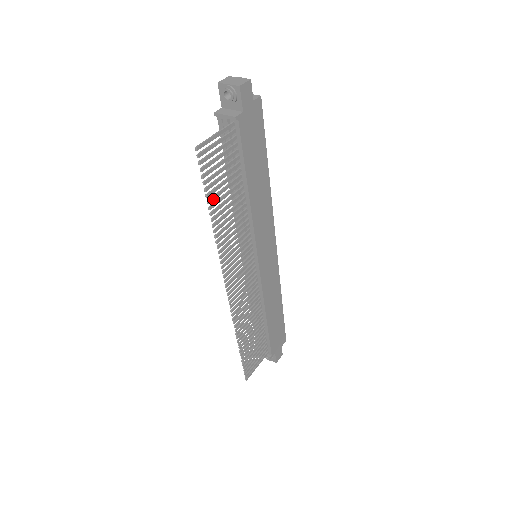
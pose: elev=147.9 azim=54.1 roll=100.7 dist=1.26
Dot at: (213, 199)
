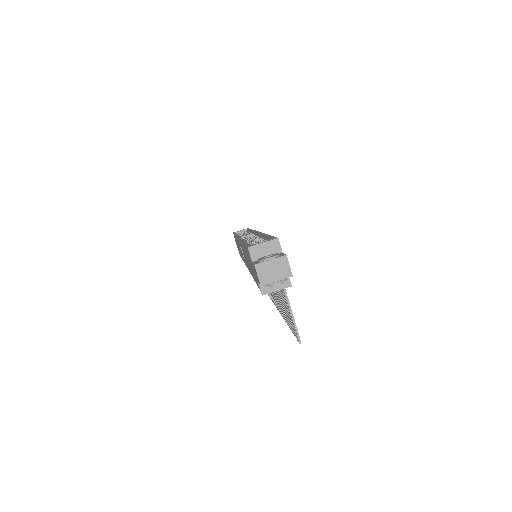
Dot at: occluded
